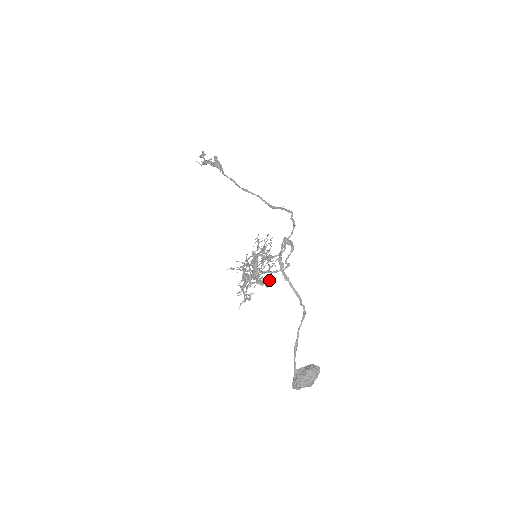
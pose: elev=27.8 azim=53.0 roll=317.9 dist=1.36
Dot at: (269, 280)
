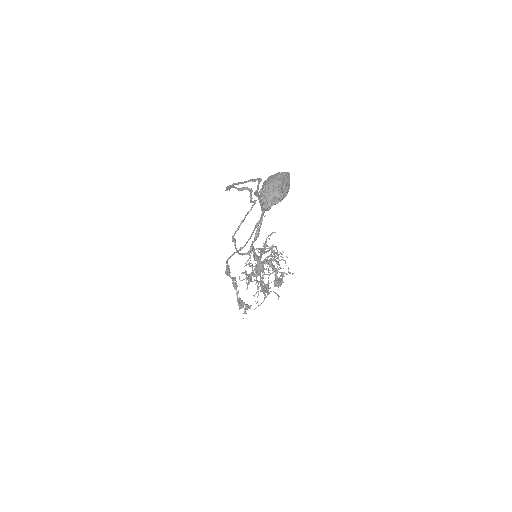
Dot at: (276, 256)
